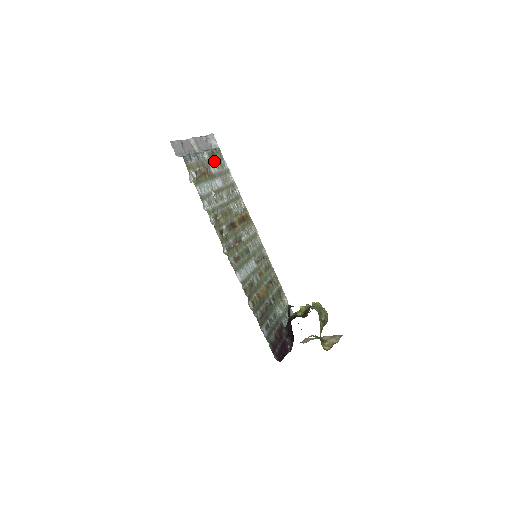
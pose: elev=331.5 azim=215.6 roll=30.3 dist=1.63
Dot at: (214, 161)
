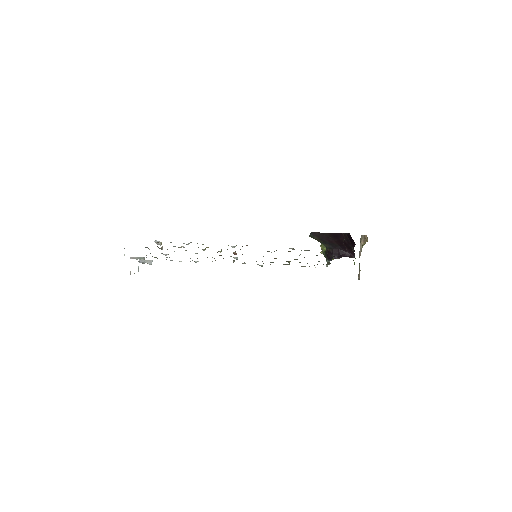
Dot at: occluded
